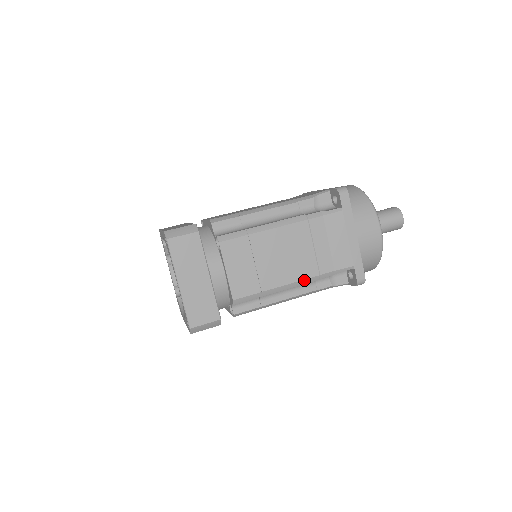
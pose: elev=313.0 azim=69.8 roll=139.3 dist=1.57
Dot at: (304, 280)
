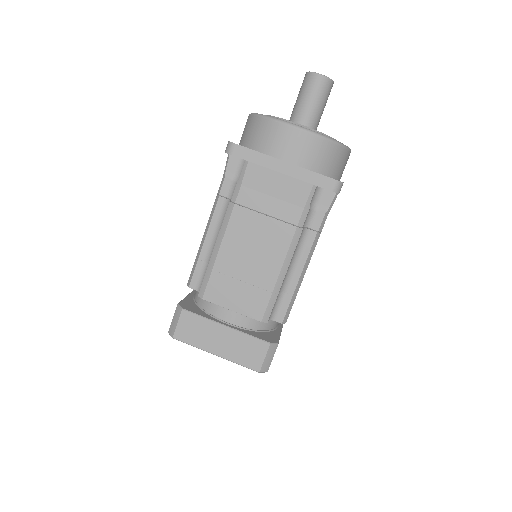
Dot at: (291, 245)
